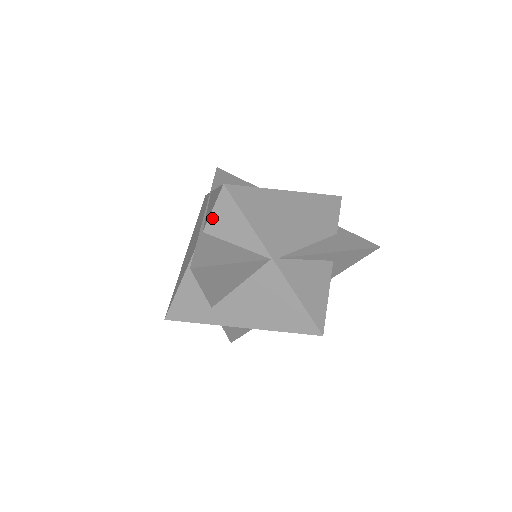
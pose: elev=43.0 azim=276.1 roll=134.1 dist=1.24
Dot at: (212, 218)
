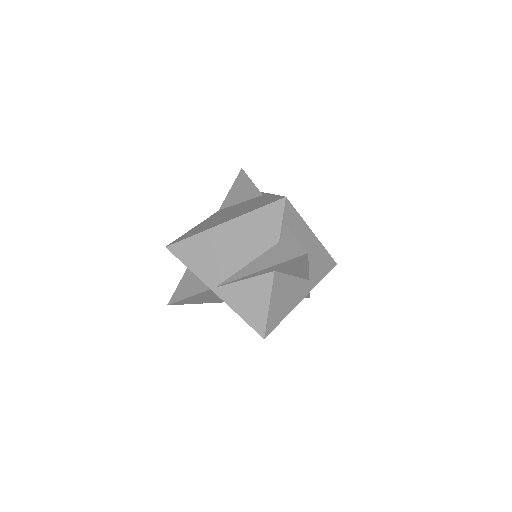
Dot at: occluded
